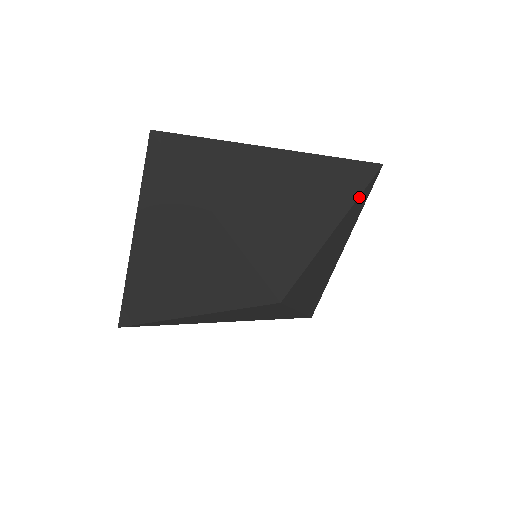
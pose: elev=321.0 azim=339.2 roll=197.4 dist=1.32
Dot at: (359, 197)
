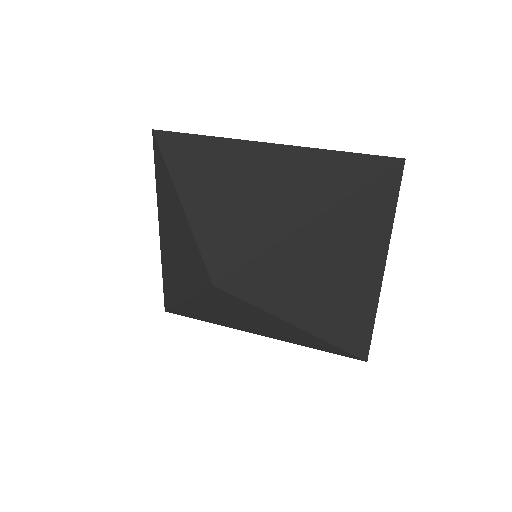
Dot at: (356, 194)
